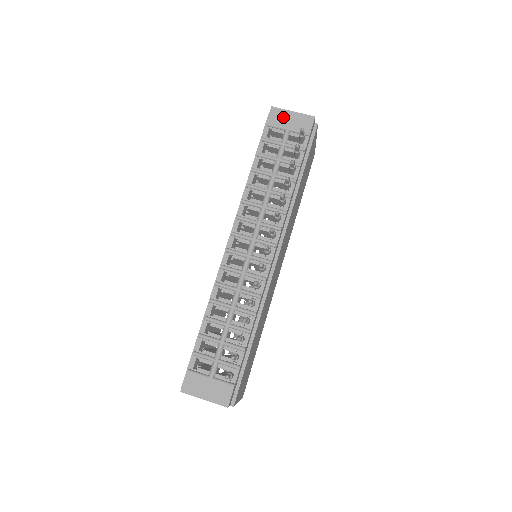
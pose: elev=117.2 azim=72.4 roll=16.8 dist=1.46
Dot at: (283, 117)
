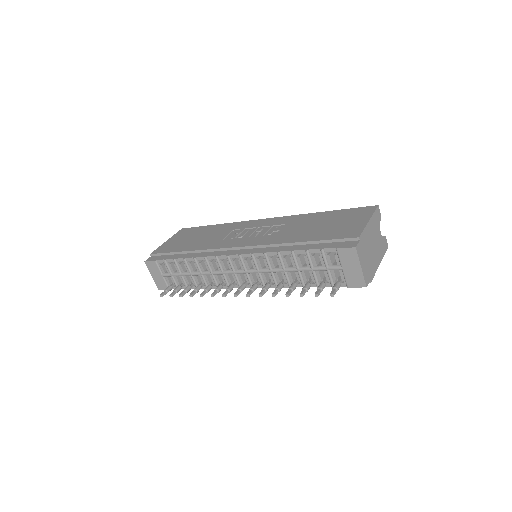
Dot at: (351, 261)
